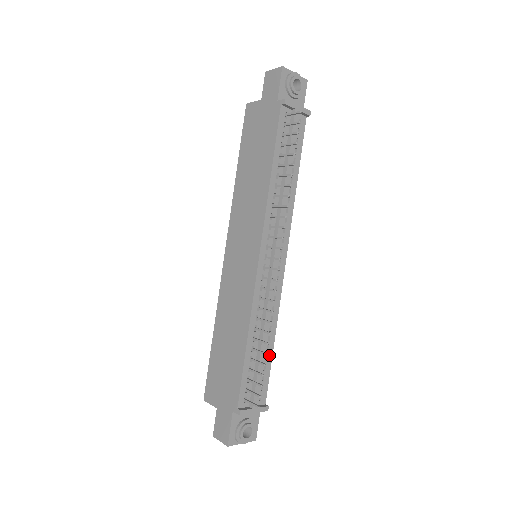
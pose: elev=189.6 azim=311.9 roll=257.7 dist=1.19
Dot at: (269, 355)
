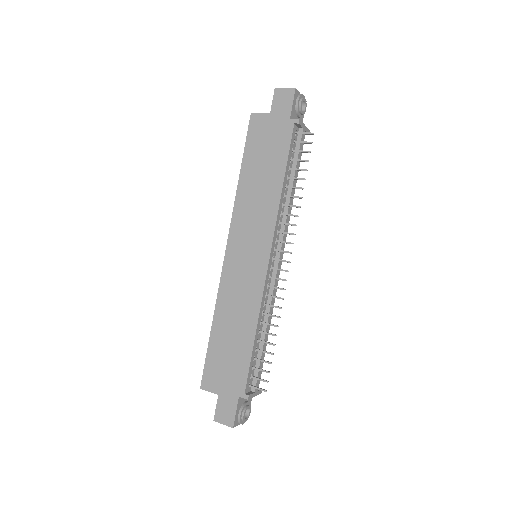
Dot at: occluded
